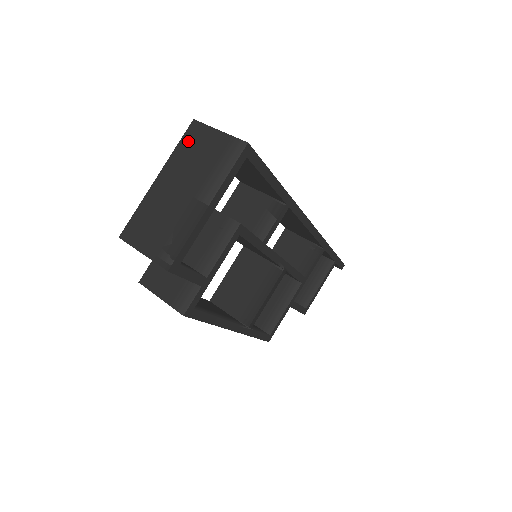
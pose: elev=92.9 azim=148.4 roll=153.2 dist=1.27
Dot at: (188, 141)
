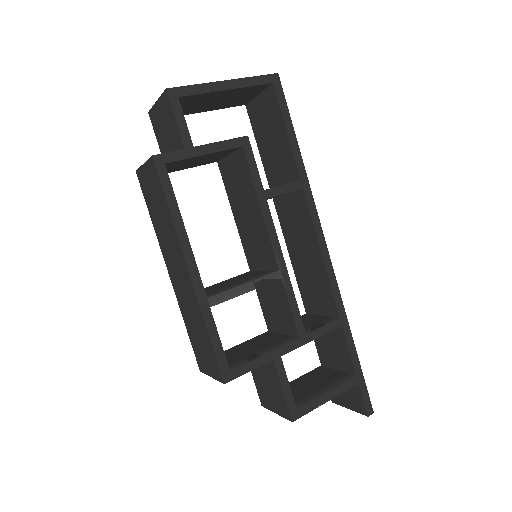
Dot at: occluded
